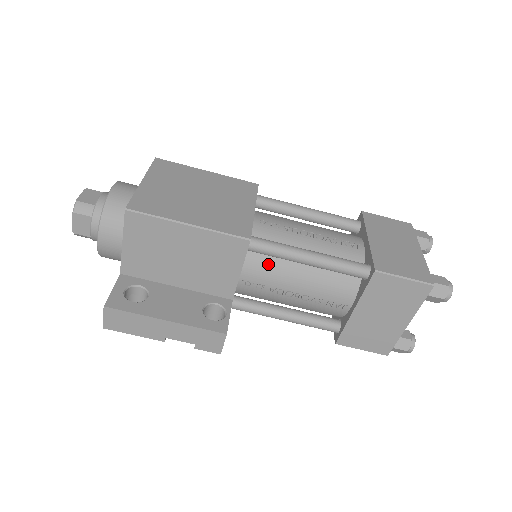
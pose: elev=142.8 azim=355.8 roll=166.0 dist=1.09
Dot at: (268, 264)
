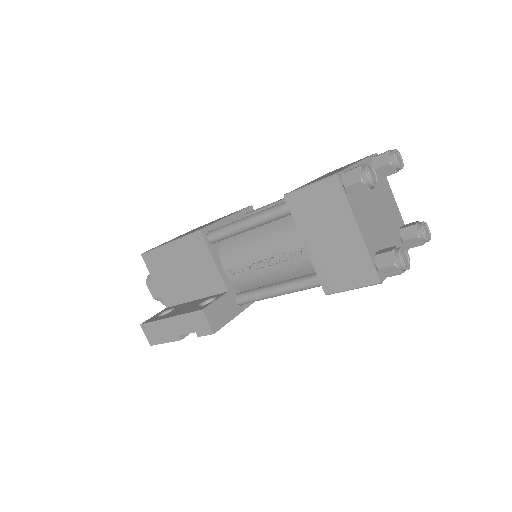
Dot at: (234, 247)
